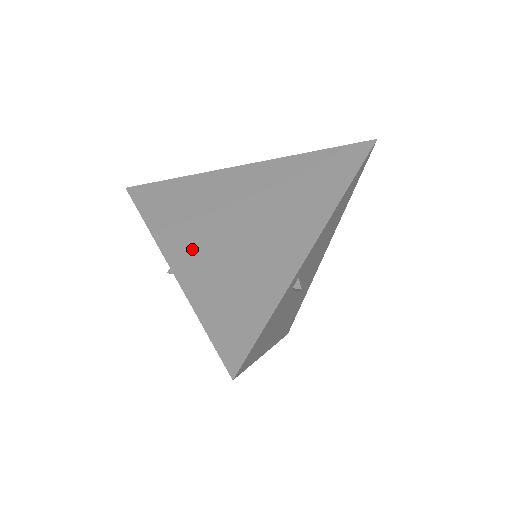
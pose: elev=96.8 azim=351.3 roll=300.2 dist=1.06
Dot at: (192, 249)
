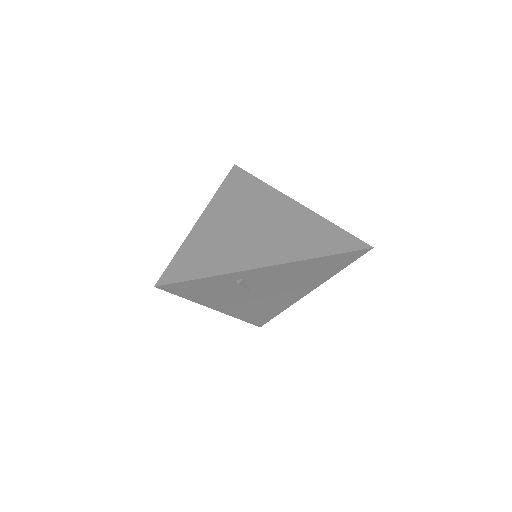
Dot at: (217, 220)
